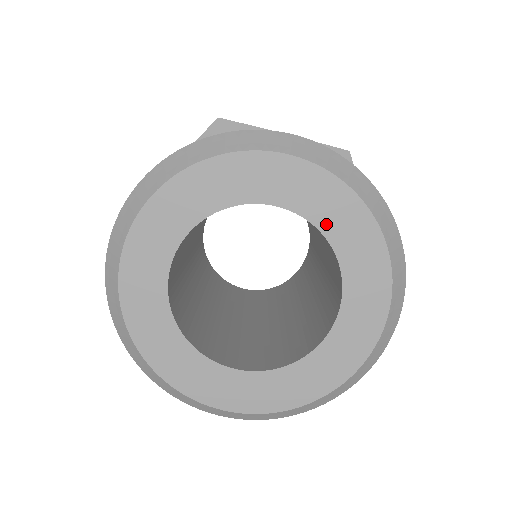
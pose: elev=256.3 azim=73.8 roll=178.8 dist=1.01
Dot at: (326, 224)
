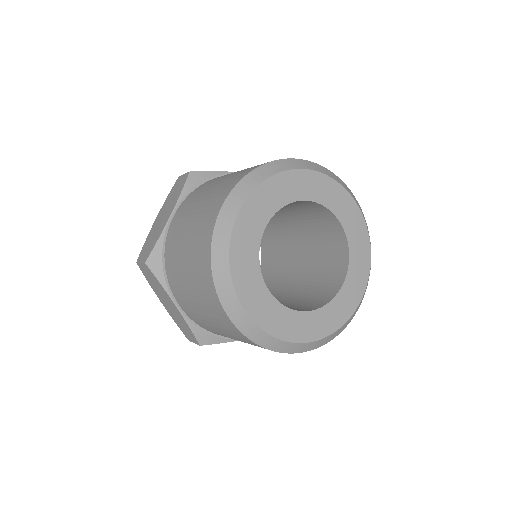
Dot at: (329, 204)
